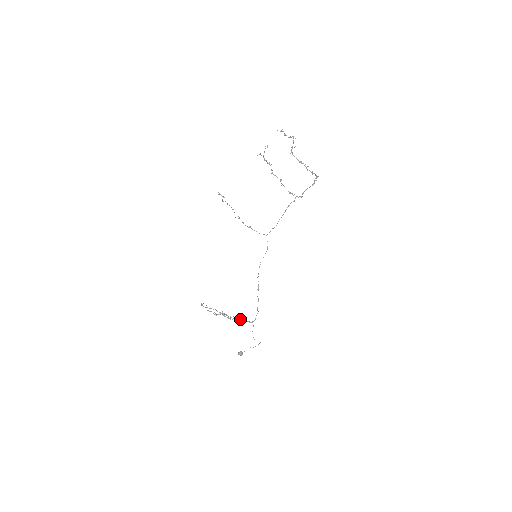
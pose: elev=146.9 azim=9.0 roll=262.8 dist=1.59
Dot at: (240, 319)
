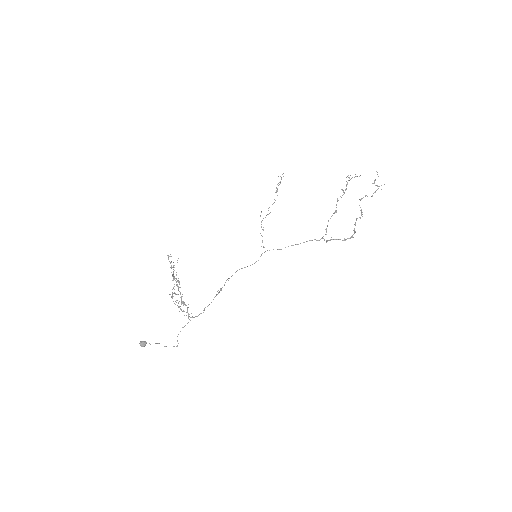
Dot at: occluded
